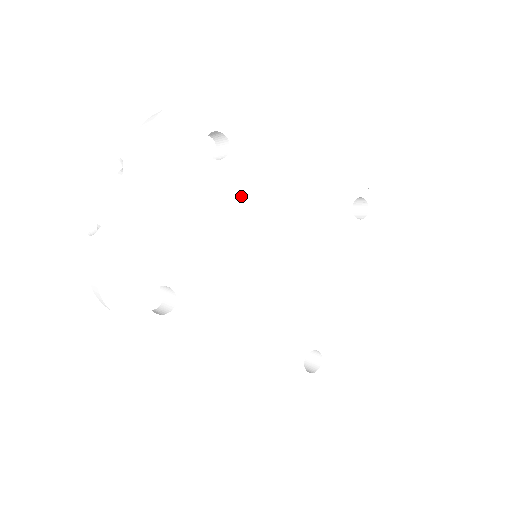
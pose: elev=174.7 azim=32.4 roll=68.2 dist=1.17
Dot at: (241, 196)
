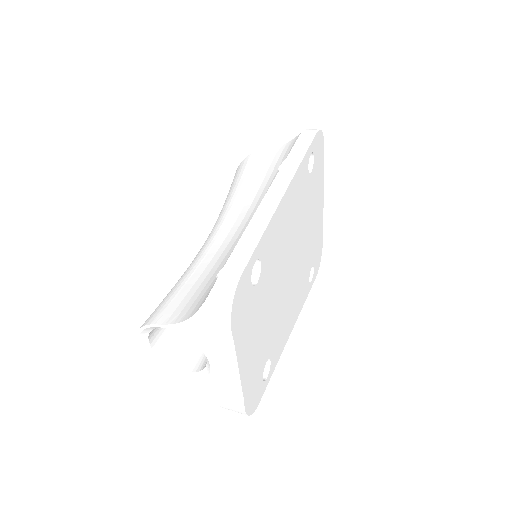
Dot at: (272, 272)
